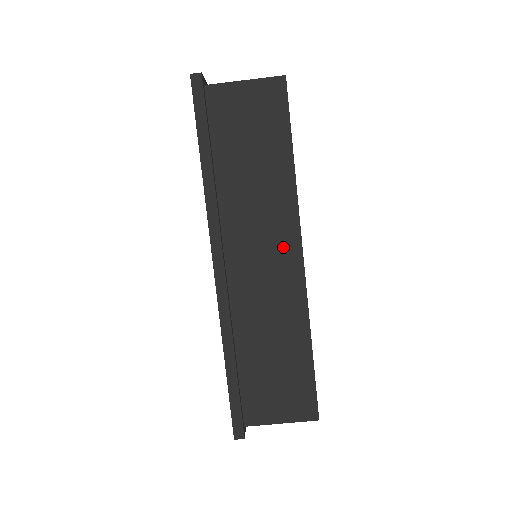
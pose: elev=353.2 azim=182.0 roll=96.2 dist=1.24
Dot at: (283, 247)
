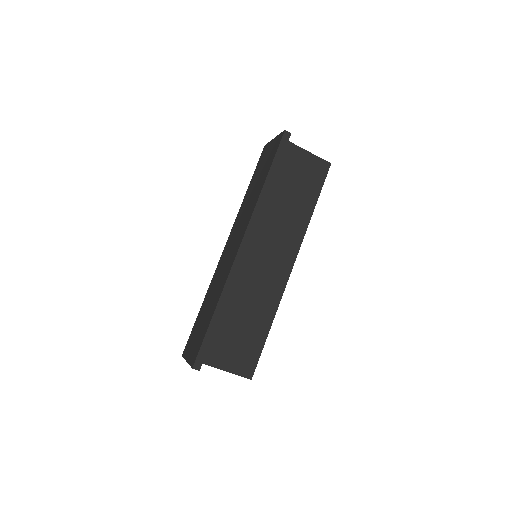
Dot at: (284, 257)
